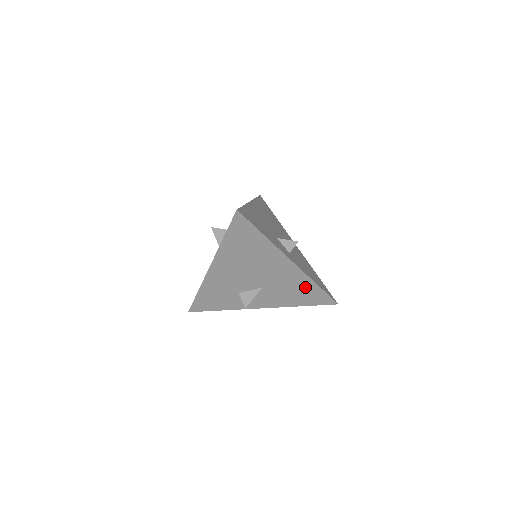
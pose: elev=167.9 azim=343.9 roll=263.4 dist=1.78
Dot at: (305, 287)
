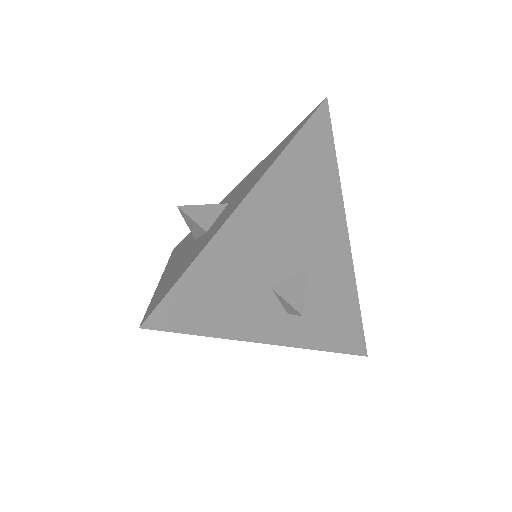
Dot at: occluded
